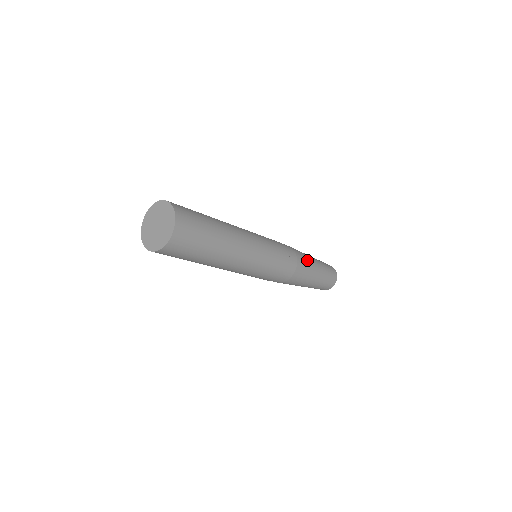
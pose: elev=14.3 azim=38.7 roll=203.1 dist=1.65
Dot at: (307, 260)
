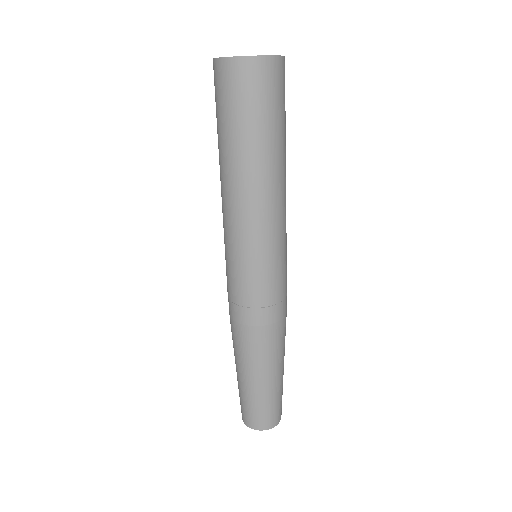
Dot at: occluded
